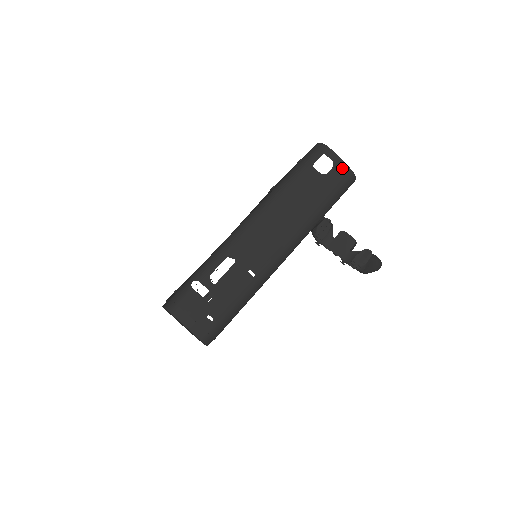
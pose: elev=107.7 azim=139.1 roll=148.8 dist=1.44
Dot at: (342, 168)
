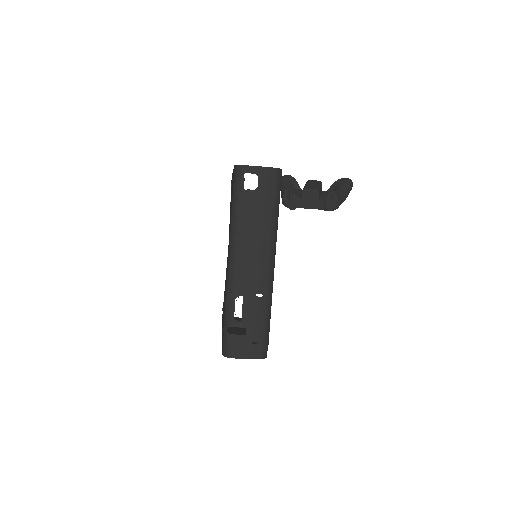
Dot at: (265, 173)
